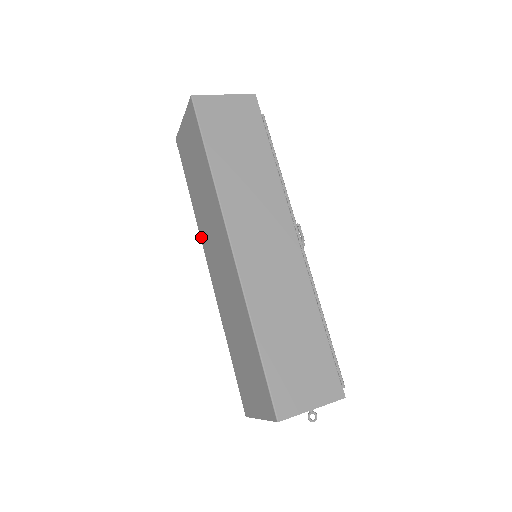
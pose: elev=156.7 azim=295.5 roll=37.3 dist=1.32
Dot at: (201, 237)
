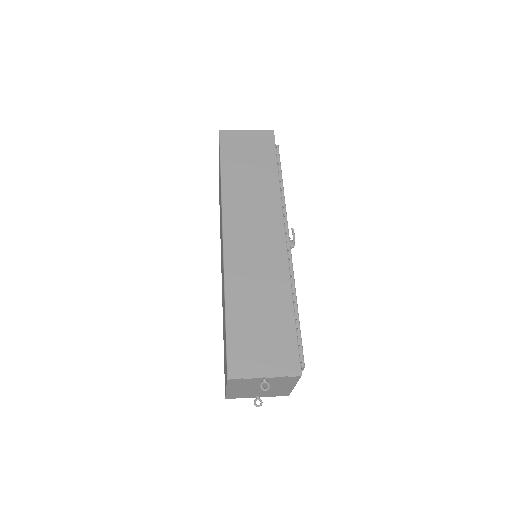
Dot at: occluded
